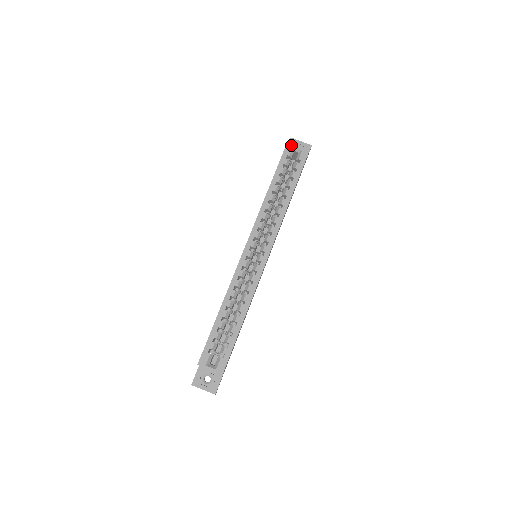
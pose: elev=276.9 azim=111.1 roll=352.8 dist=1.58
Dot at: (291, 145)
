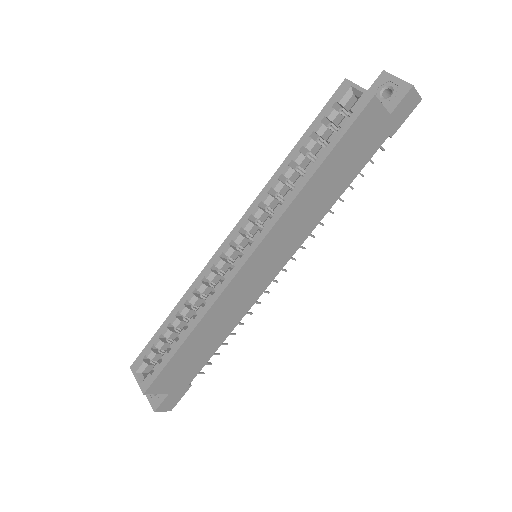
Dot at: (349, 83)
